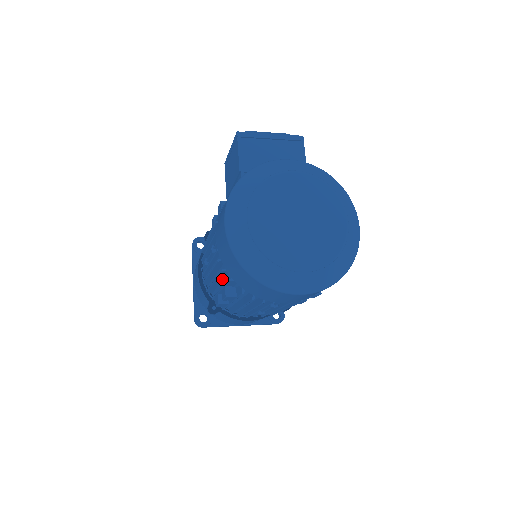
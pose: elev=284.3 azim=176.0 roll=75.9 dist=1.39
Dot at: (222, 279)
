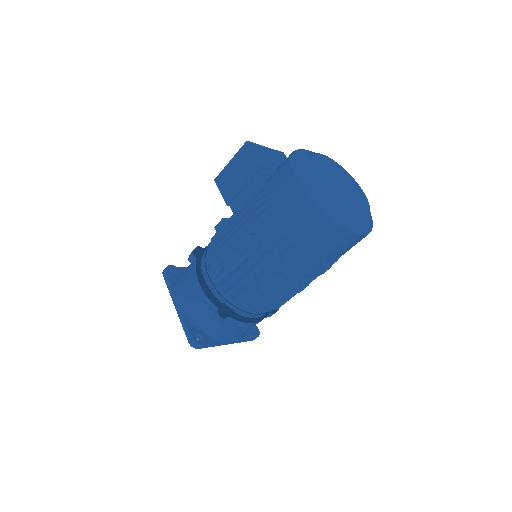
Dot at: (266, 256)
